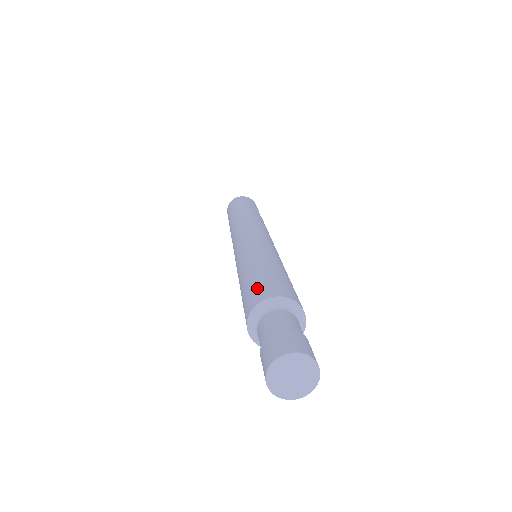
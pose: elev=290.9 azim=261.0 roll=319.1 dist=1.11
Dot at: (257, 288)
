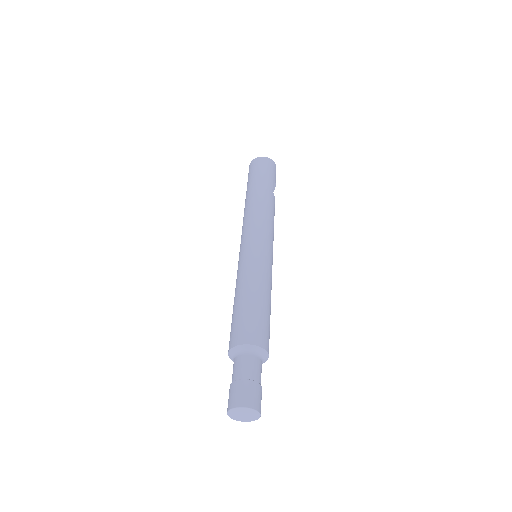
Dot at: (241, 326)
